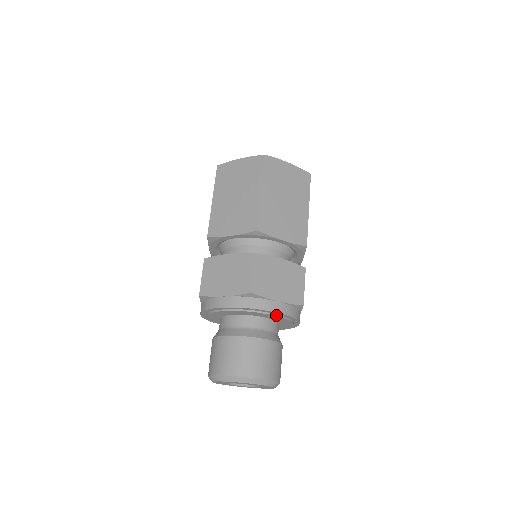
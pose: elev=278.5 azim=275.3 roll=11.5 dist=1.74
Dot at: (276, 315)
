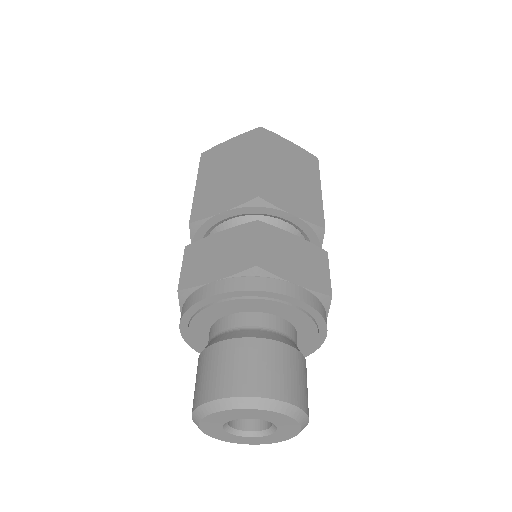
Dot at: (294, 306)
